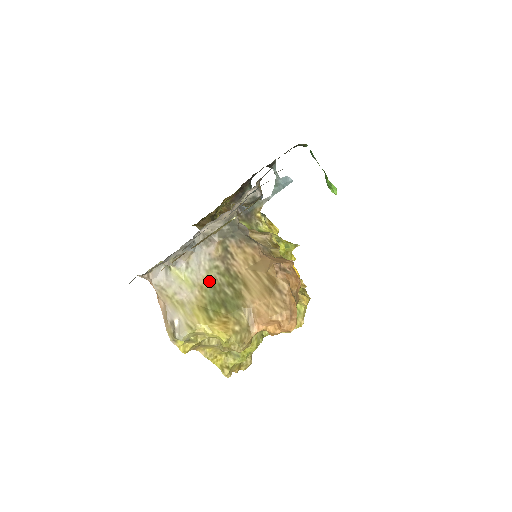
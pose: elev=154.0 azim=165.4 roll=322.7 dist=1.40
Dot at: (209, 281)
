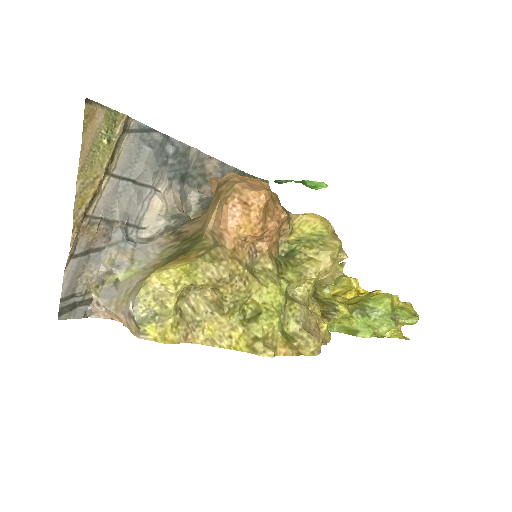
Dot at: (163, 258)
